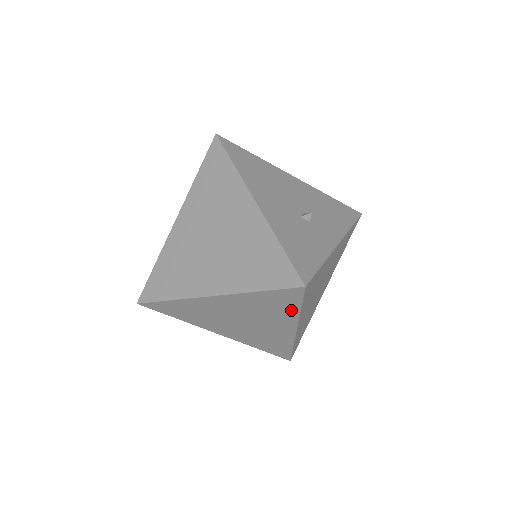
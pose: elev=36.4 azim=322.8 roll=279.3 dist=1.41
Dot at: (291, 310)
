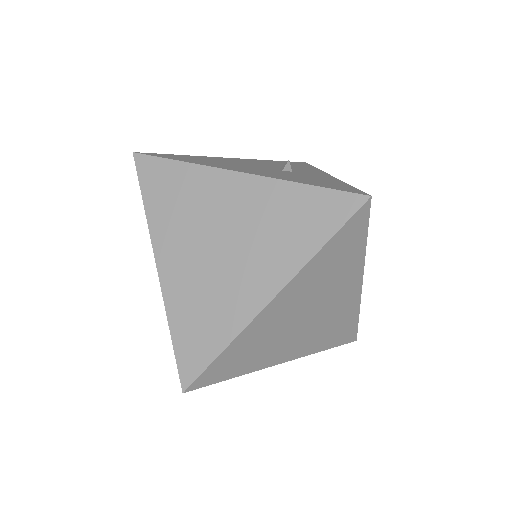
Dot at: (357, 251)
